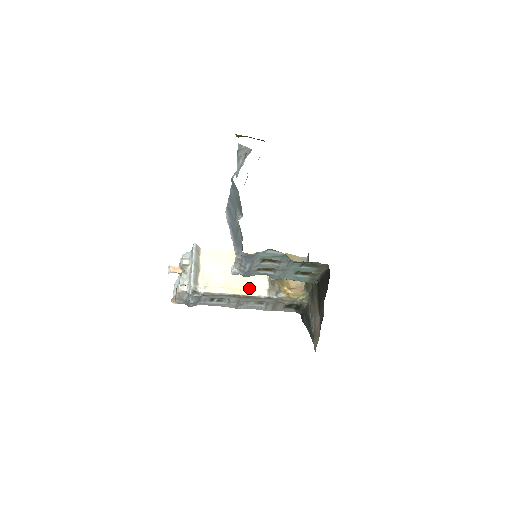
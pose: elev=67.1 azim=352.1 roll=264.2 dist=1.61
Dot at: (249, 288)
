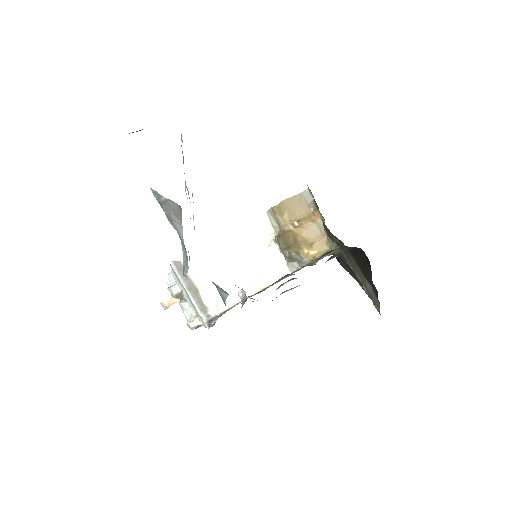
Dot at: (265, 276)
